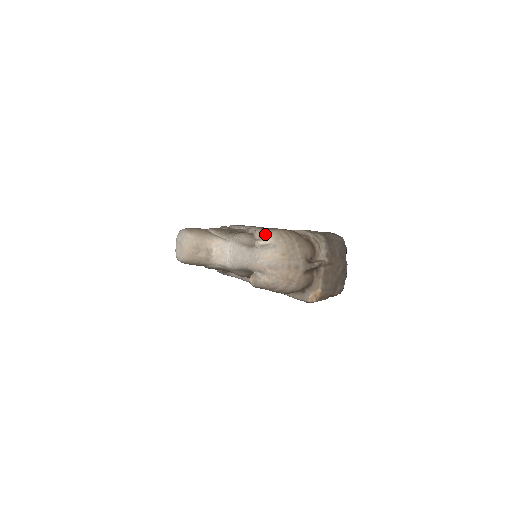
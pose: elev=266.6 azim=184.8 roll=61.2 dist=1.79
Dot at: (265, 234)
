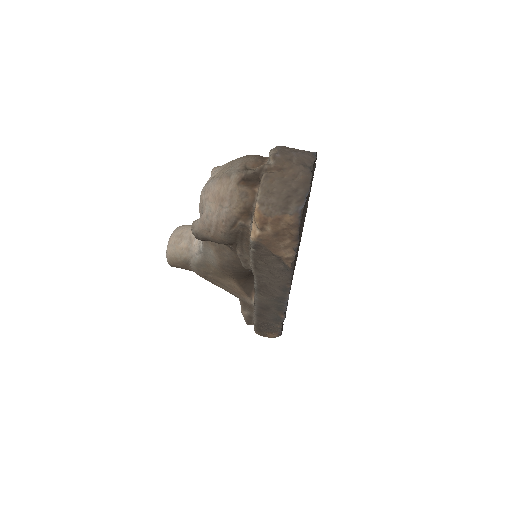
Dot at: occluded
